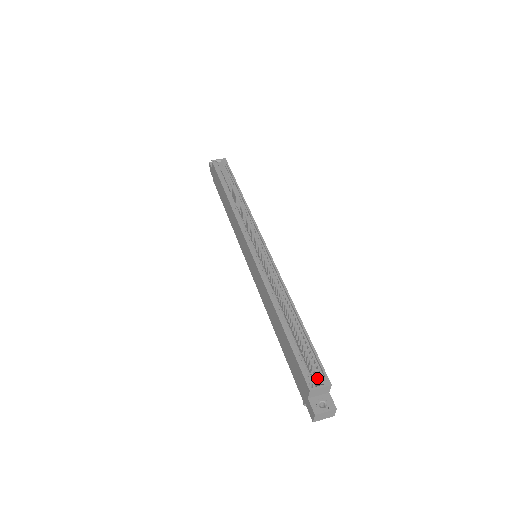
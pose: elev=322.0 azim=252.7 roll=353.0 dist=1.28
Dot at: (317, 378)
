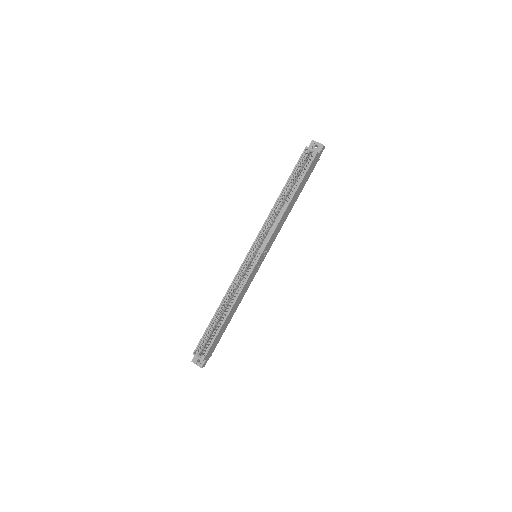
Dot at: (204, 351)
